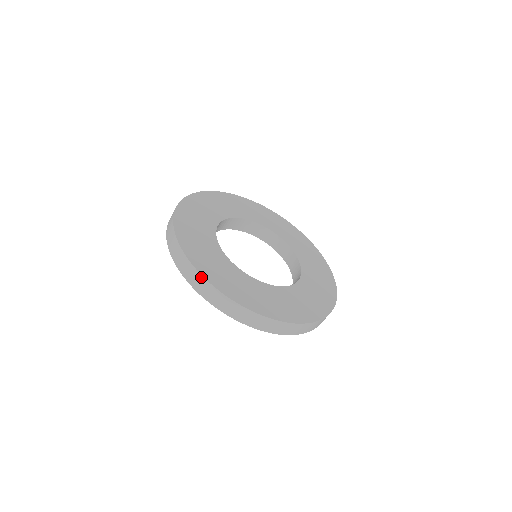
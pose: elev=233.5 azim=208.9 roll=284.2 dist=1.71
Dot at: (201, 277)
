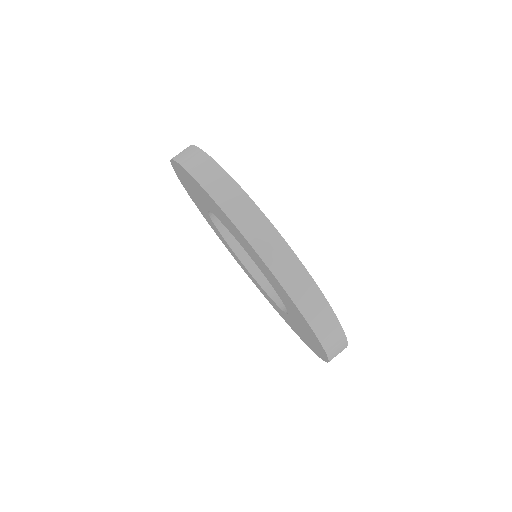
Dot at: (236, 186)
